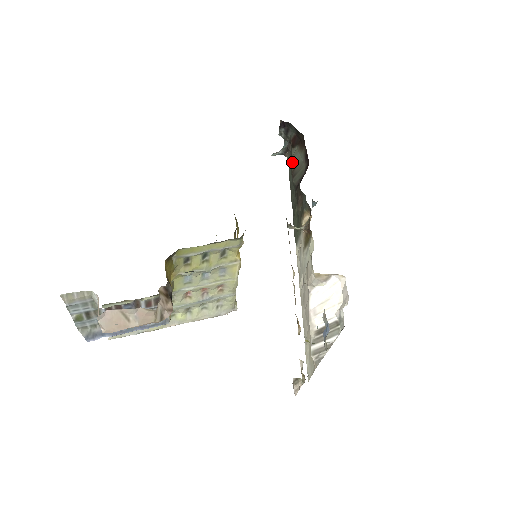
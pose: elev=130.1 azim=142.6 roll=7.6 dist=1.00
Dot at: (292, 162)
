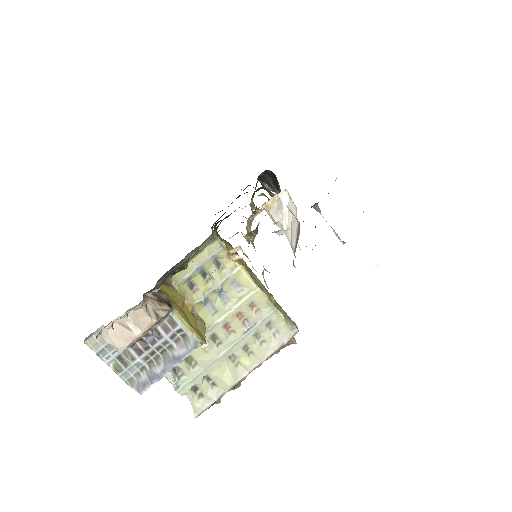
Dot at: occluded
